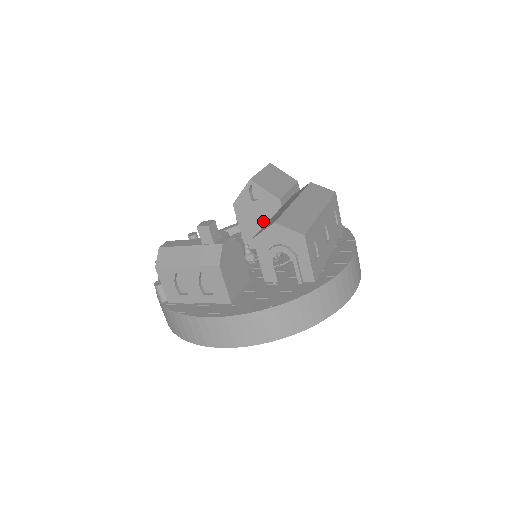
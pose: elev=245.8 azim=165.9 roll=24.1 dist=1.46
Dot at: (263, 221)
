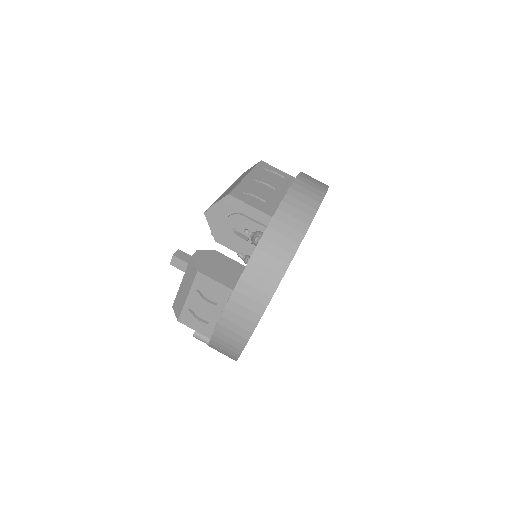
Dot at: occluded
